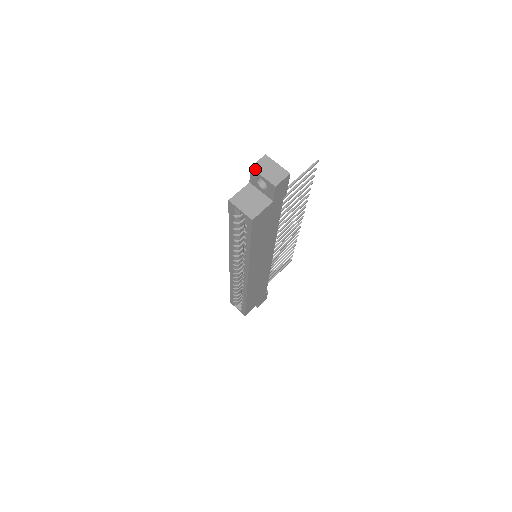
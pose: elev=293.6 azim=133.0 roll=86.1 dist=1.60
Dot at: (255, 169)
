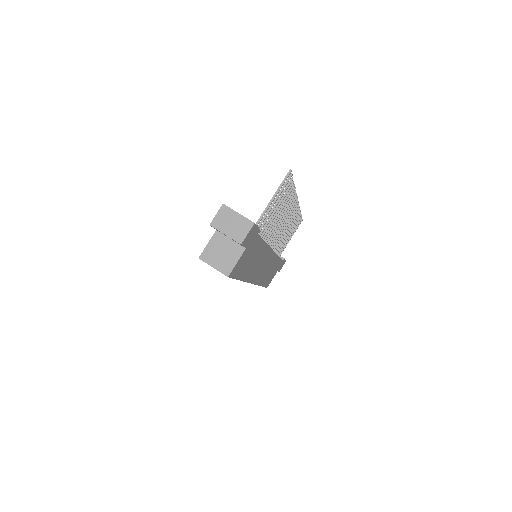
Dot at: (215, 227)
